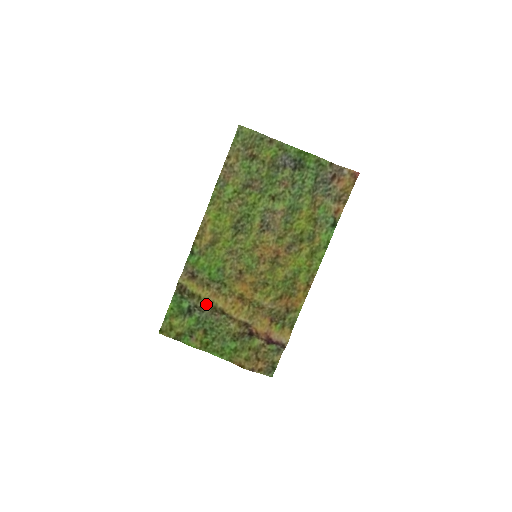
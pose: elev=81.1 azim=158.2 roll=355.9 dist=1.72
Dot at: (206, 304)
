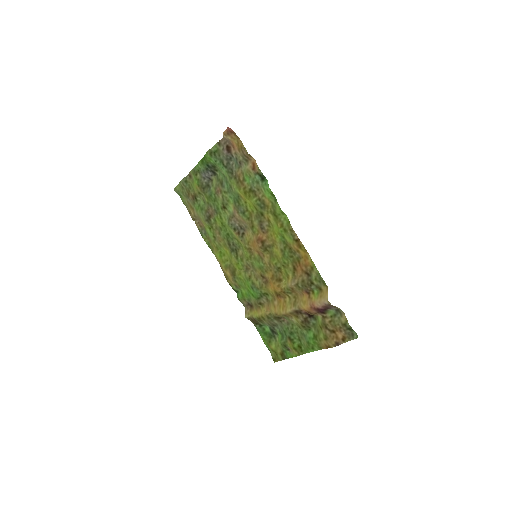
Dot at: (269, 319)
